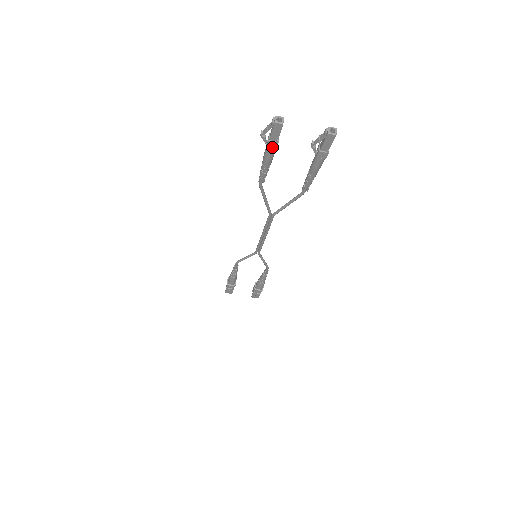
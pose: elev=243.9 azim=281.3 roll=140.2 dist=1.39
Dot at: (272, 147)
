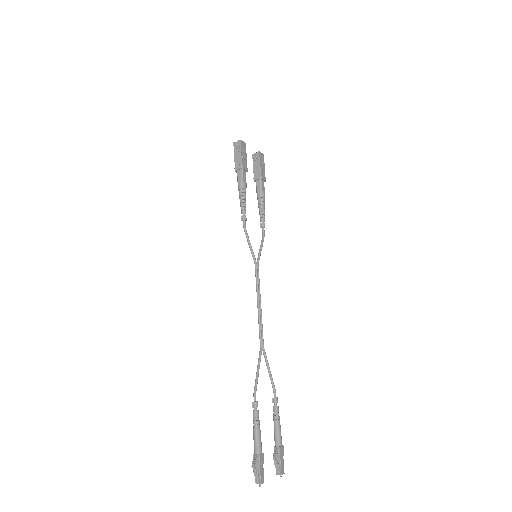
Dot at: (255, 455)
